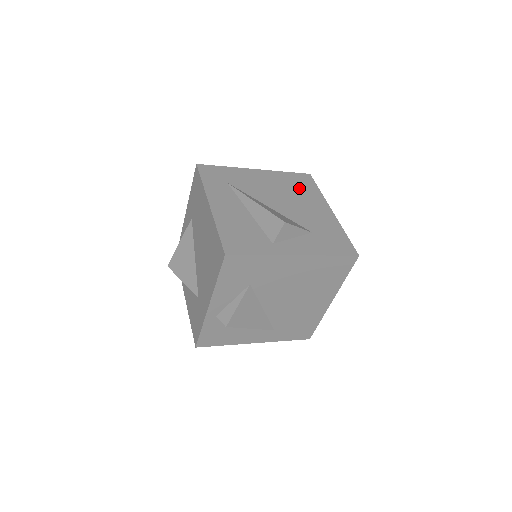
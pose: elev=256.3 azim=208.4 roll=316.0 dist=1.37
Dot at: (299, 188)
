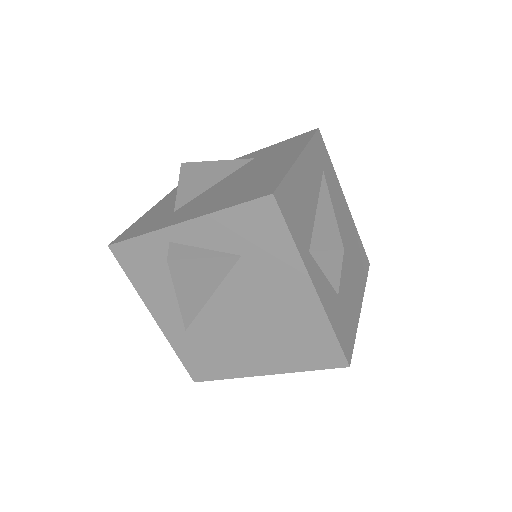
Dot at: (357, 257)
